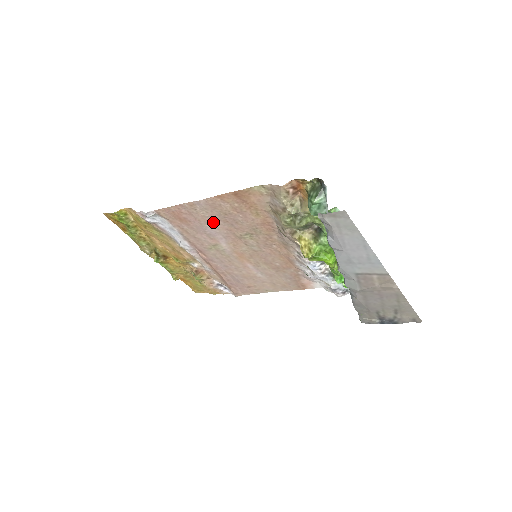
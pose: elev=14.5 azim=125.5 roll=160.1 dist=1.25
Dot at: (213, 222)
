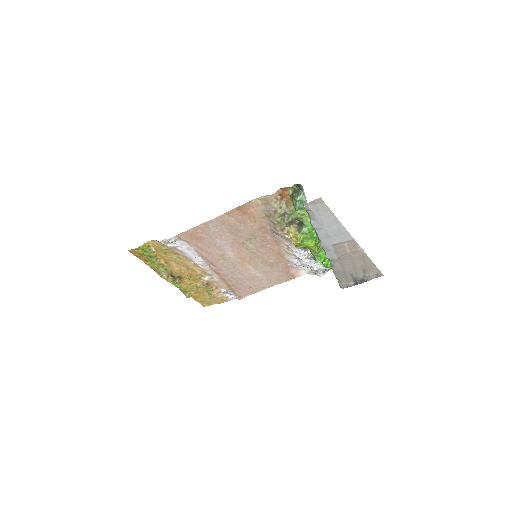
Dot at: (222, 235)
